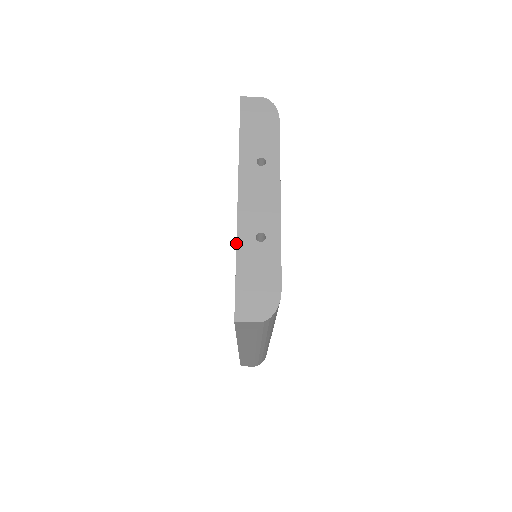
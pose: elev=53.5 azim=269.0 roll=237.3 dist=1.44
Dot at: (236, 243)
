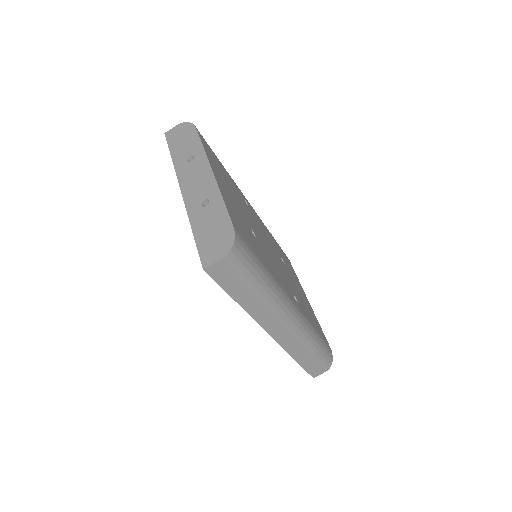
Dot at: occluded
